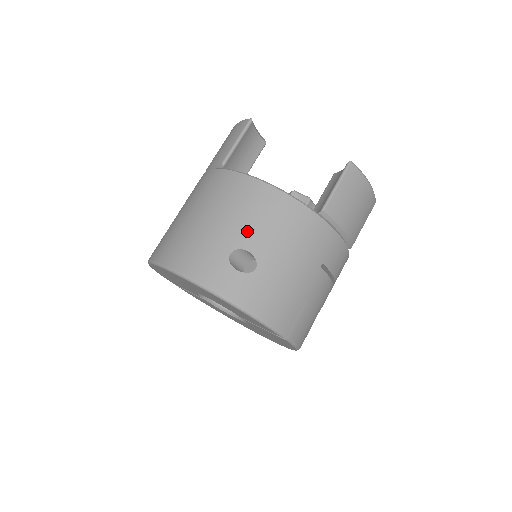
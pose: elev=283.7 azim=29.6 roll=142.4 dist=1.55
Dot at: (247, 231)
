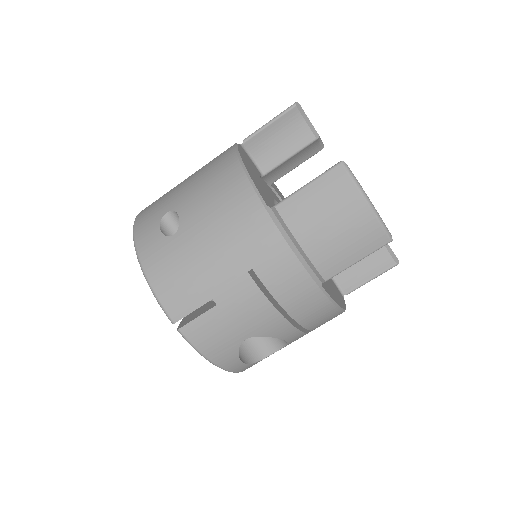
Dot at: (191, 197)
